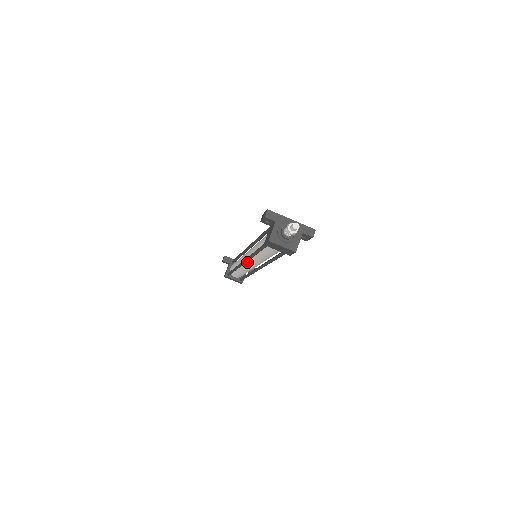
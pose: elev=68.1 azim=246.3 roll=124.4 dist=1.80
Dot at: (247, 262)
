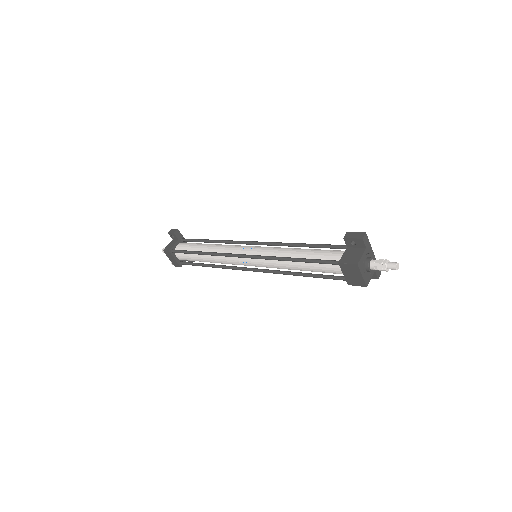
Dot at: occluded
